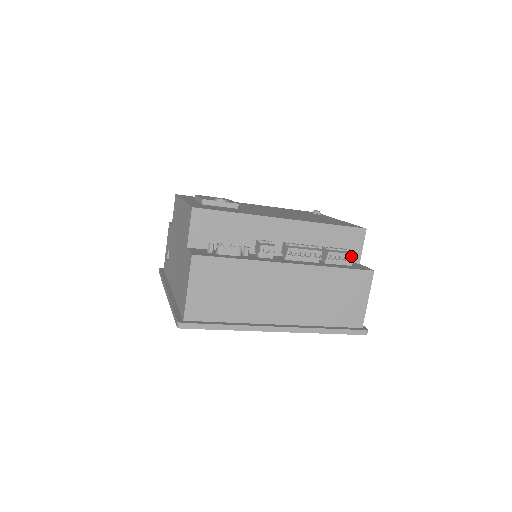
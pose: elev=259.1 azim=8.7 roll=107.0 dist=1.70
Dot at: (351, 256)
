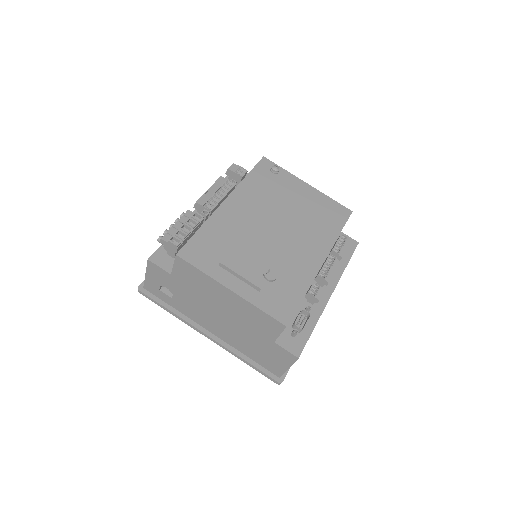
Dot at: occluded
